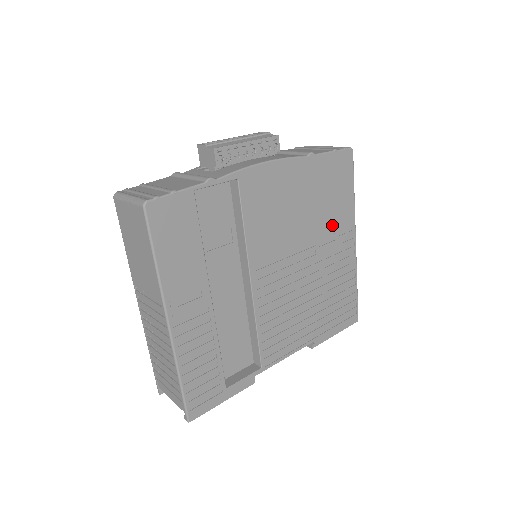
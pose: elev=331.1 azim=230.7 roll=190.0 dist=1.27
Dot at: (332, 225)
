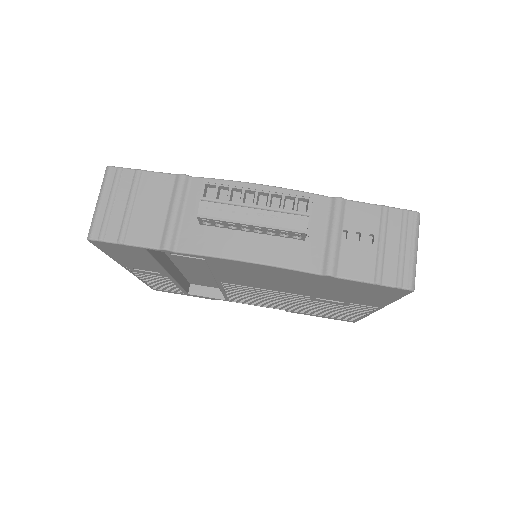
Dot at: (343, 299)
